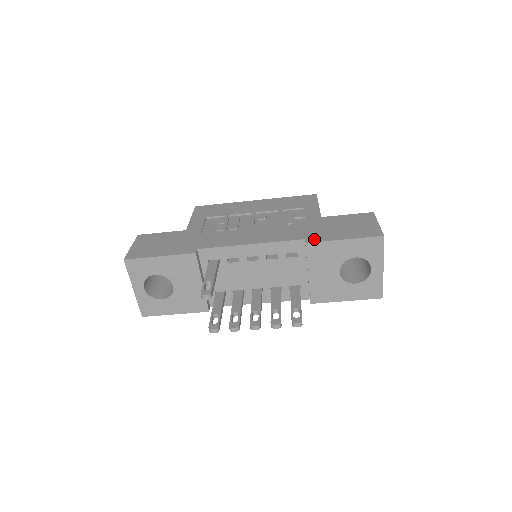
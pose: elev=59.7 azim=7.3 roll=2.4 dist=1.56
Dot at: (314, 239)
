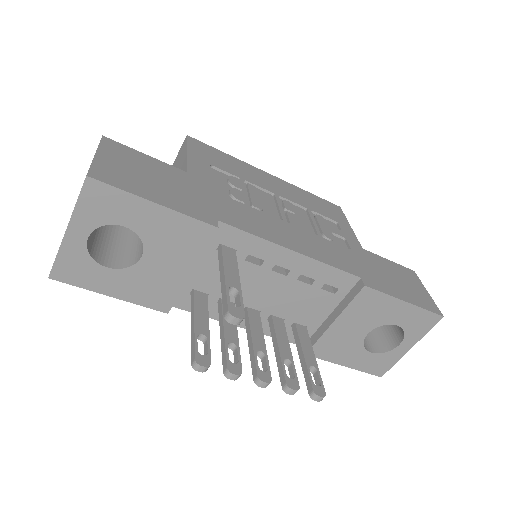
Dot at: (373, 283)
